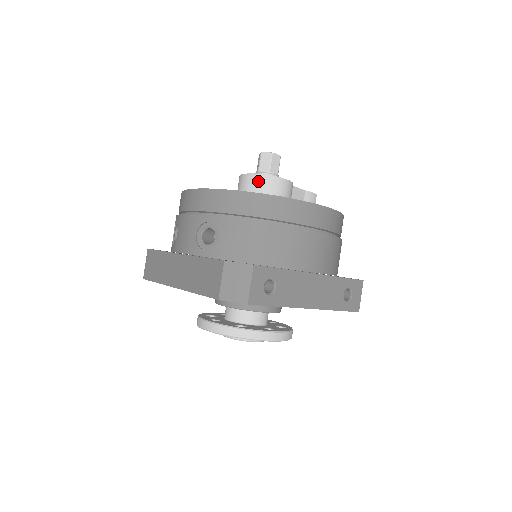
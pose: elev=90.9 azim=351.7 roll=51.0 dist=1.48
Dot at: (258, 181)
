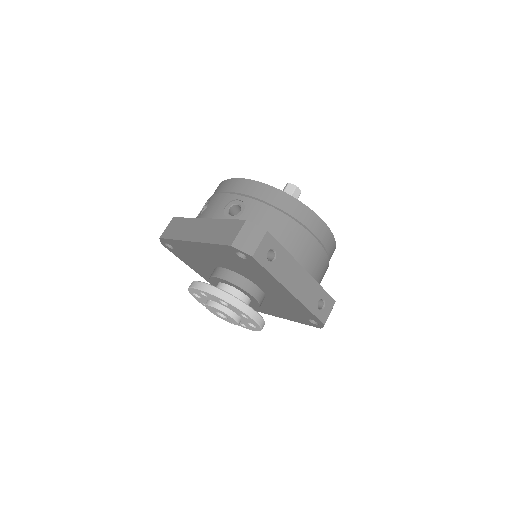
Dot at: occluded
